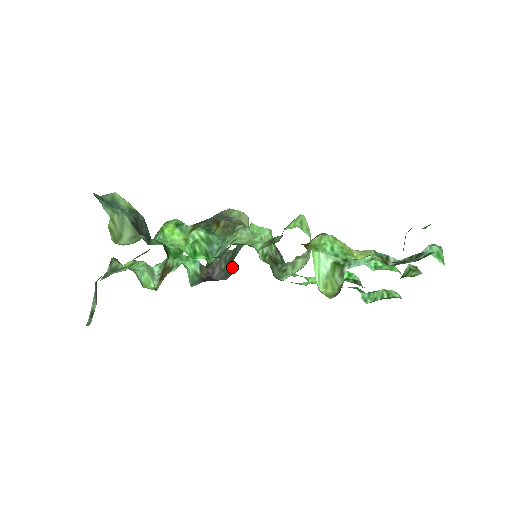
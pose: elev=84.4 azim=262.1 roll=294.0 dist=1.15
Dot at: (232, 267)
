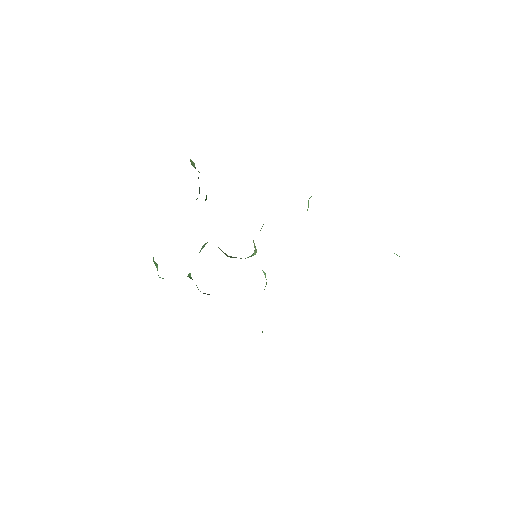
Dot at: occluded
